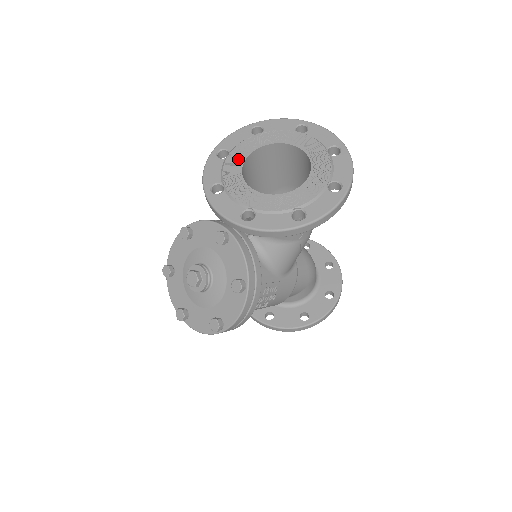
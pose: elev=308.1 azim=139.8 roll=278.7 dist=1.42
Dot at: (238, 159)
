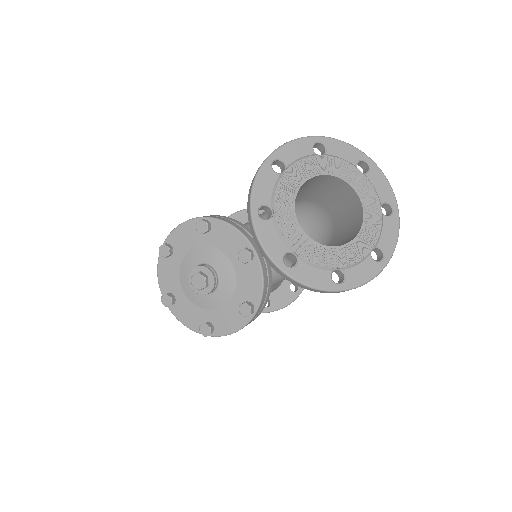
Dot at: (294, 182)
